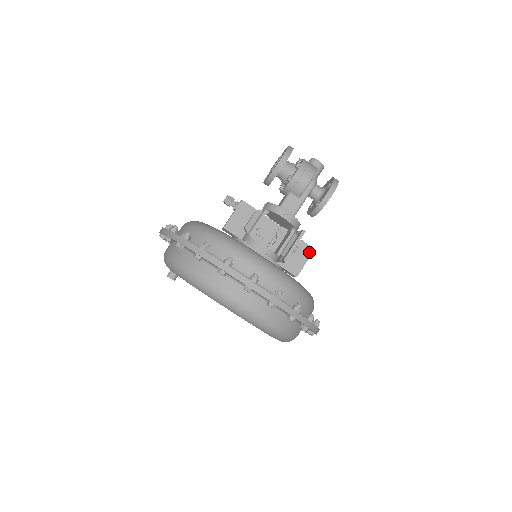
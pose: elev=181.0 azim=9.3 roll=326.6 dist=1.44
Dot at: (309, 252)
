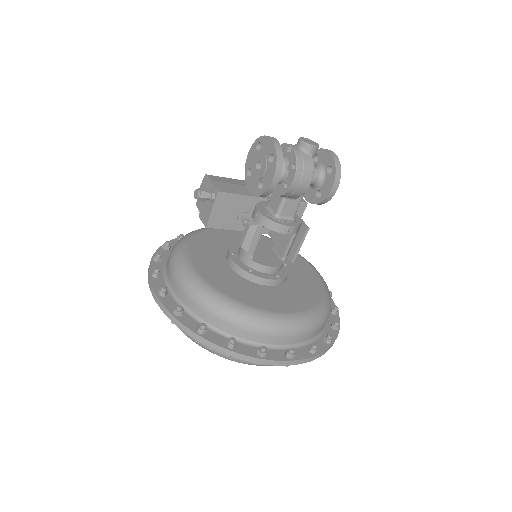
Dot at: (302, 209)
